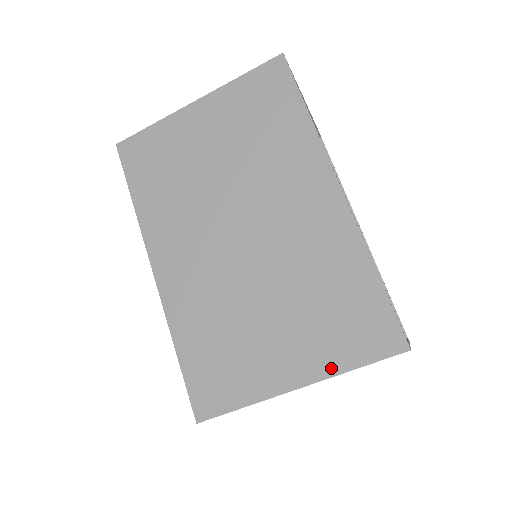
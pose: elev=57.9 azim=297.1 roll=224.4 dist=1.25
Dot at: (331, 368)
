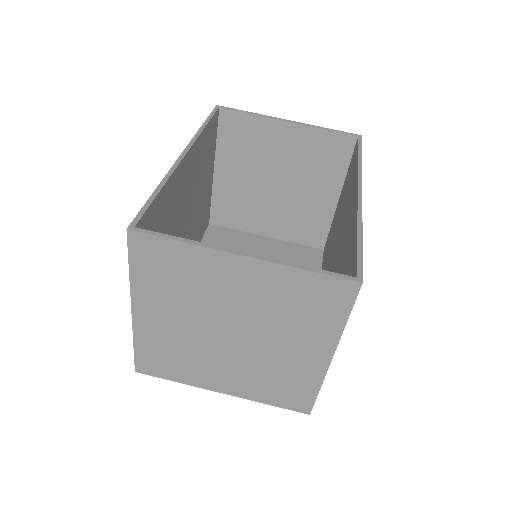
Dot at: occluded
